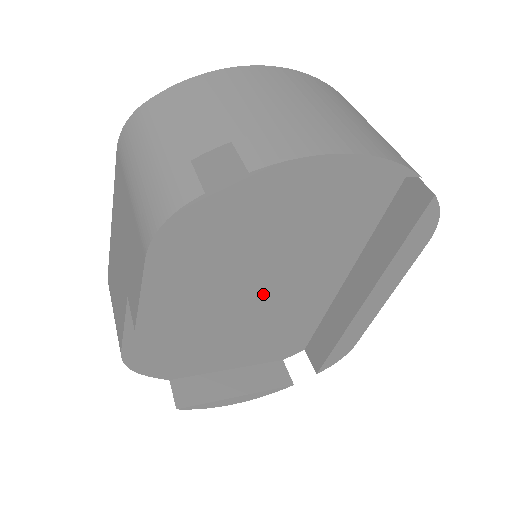
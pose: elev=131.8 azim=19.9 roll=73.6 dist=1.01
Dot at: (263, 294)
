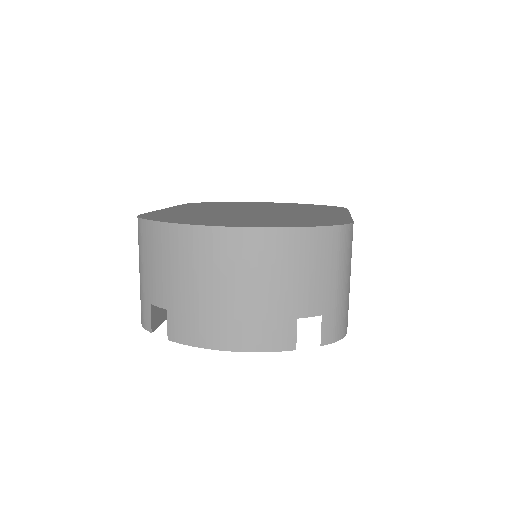
Dot at: occluded
